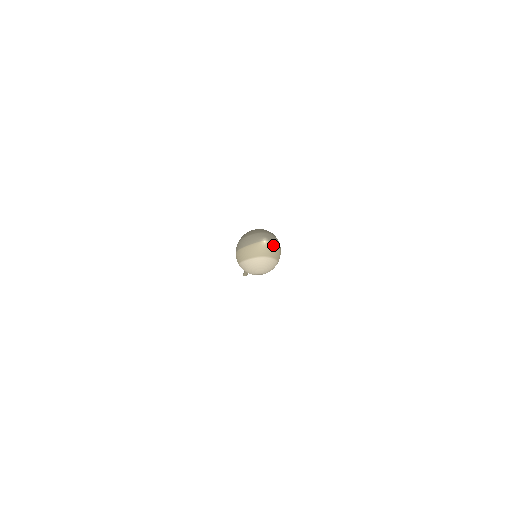
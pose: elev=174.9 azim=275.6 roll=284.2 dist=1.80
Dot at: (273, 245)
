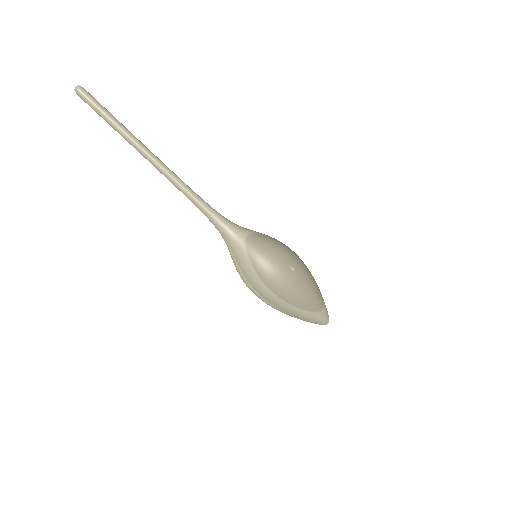
Dot at: occluded
